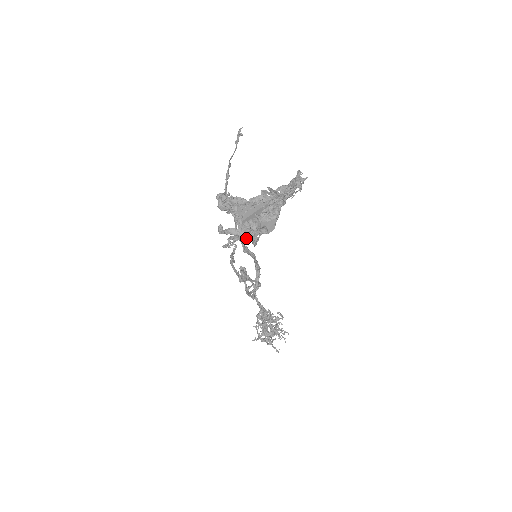
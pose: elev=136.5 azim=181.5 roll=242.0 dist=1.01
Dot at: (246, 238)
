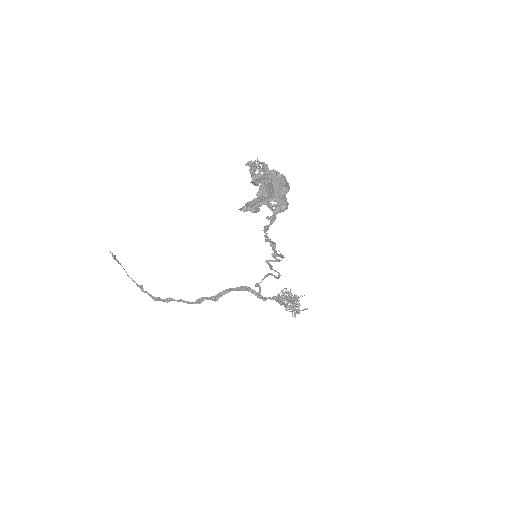
Dot at: (273, 218)
